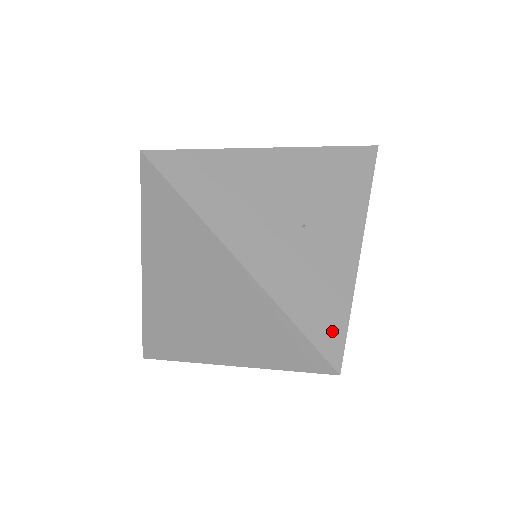
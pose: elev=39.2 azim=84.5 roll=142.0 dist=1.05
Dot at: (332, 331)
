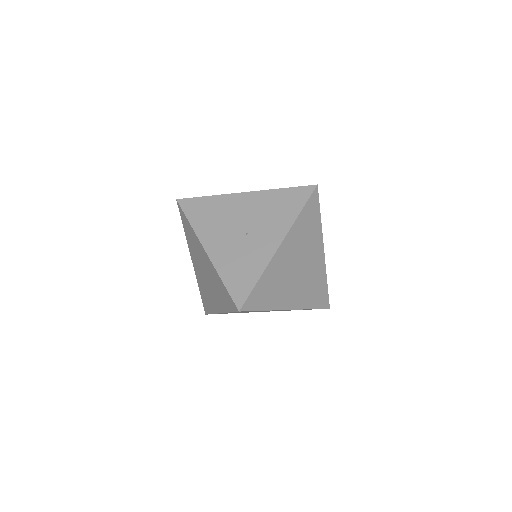
Dot at: (243, 289)
